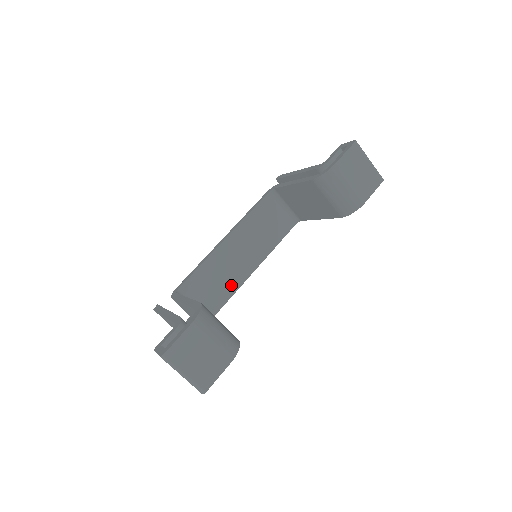
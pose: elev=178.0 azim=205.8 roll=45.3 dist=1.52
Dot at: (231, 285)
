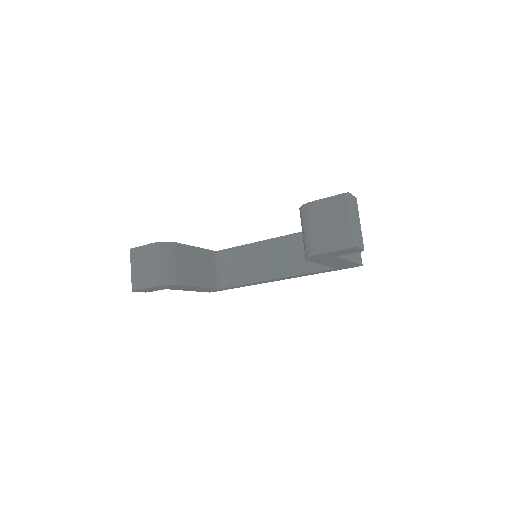
Dot at: (251, 276)
